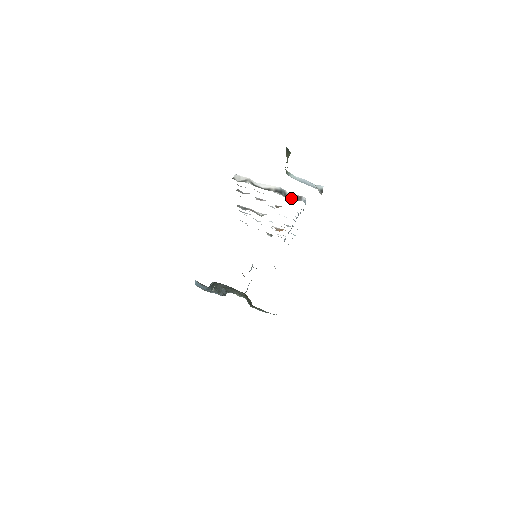
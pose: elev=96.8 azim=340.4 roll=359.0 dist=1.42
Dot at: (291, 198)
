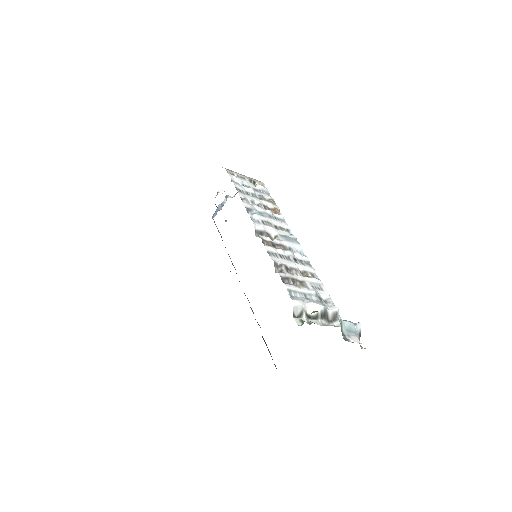
Dot at: (331, 319)
